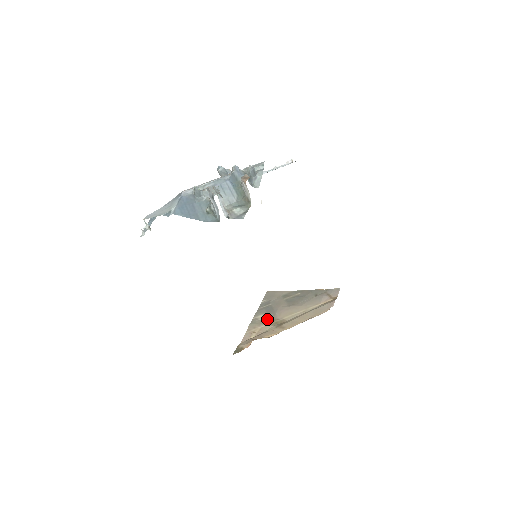
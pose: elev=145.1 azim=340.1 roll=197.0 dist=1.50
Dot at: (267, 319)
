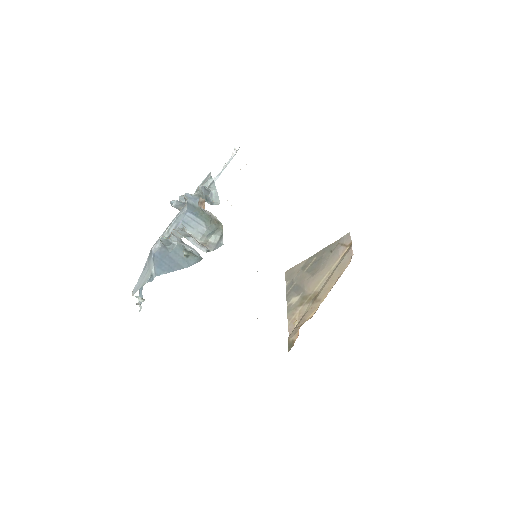
Dot at: (300, 300)
